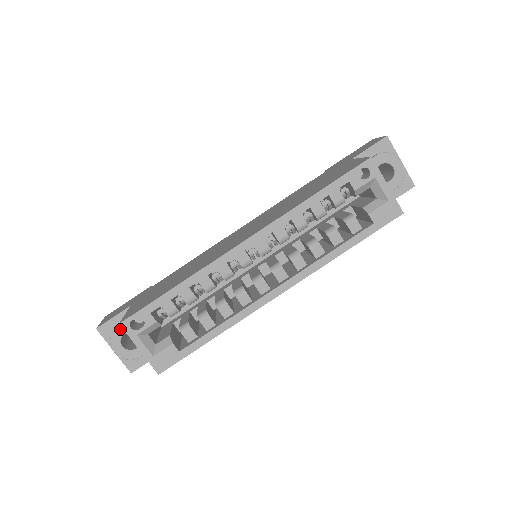
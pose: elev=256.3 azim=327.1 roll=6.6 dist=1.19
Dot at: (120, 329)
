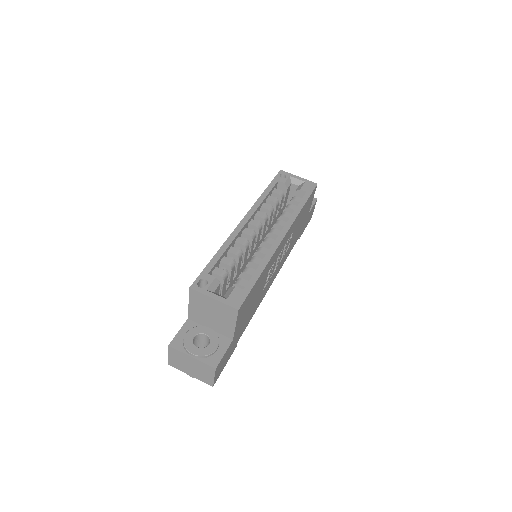
Dot at: (188, 335)
